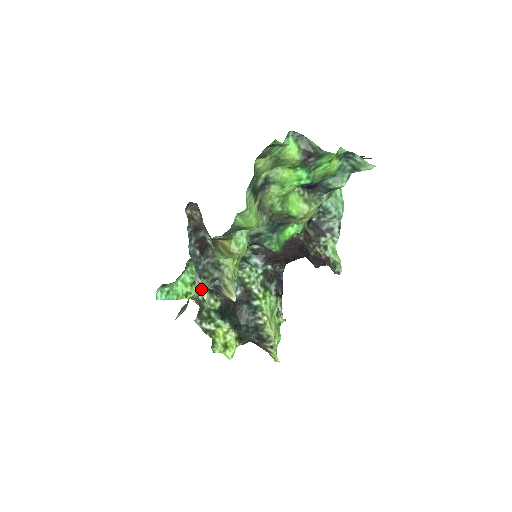
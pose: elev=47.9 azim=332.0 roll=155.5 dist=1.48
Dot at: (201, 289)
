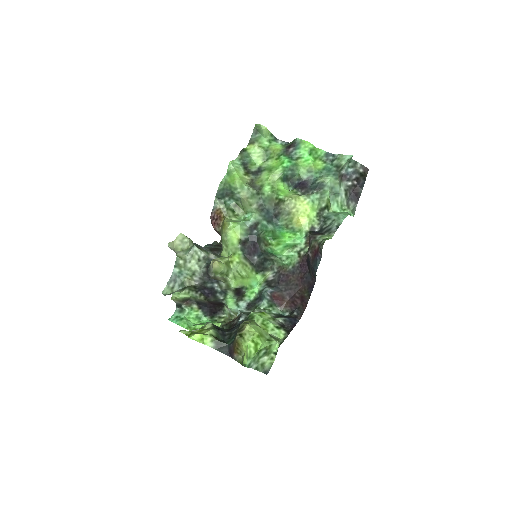
Dot at: occluded
